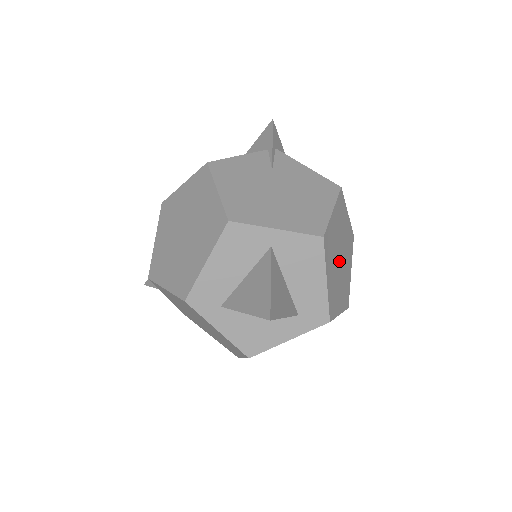
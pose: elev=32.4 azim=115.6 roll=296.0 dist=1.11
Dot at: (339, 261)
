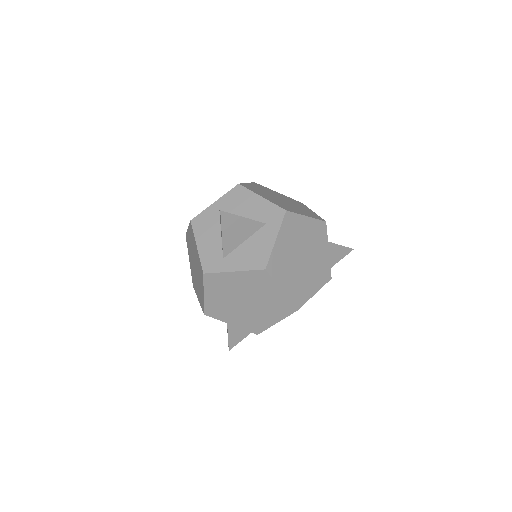
Dot at: (280, 200)
